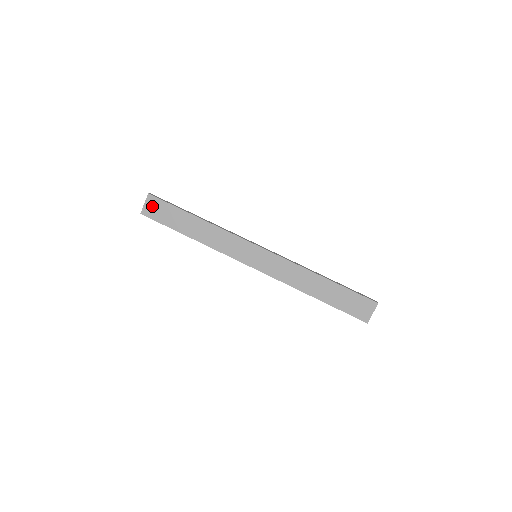
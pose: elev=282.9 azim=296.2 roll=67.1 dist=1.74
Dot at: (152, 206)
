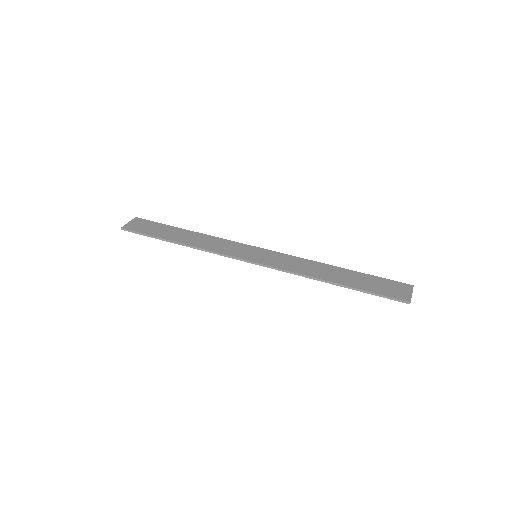
Dot at: (137, 224)
